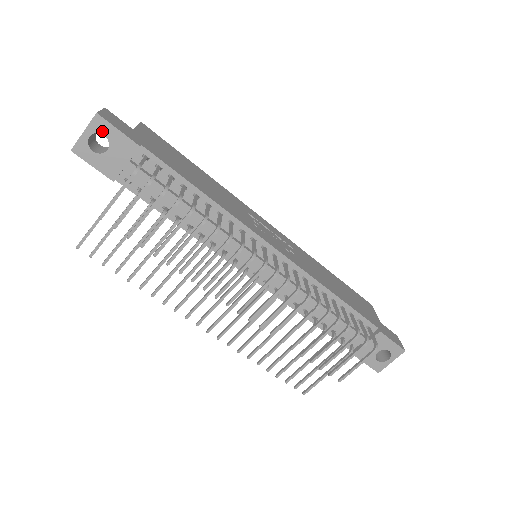
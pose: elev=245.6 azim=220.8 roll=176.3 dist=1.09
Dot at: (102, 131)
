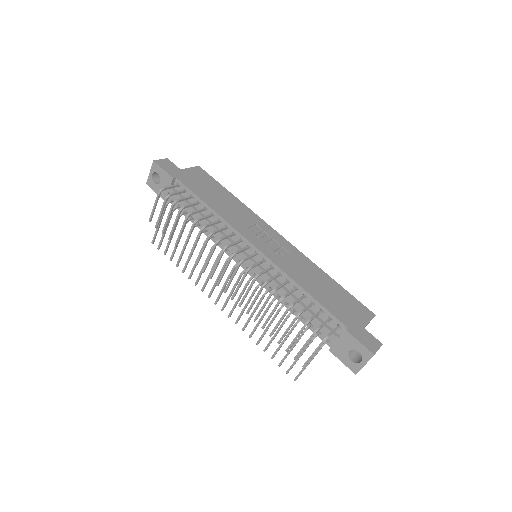
Dot at: (157, 171)
